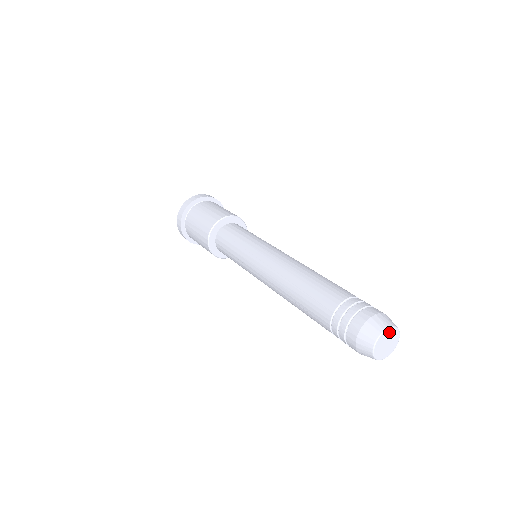
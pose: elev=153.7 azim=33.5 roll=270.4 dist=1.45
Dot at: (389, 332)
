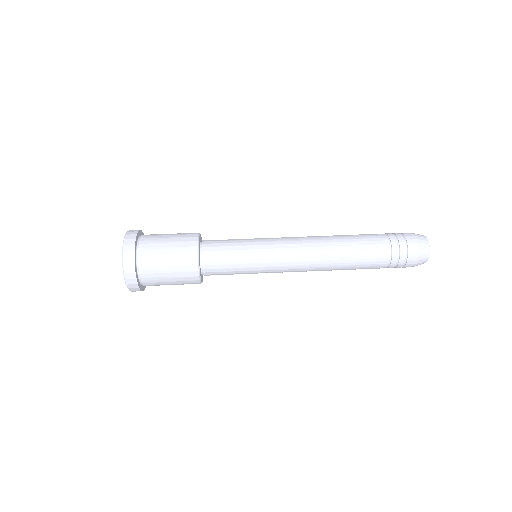
Dot at: occluded
